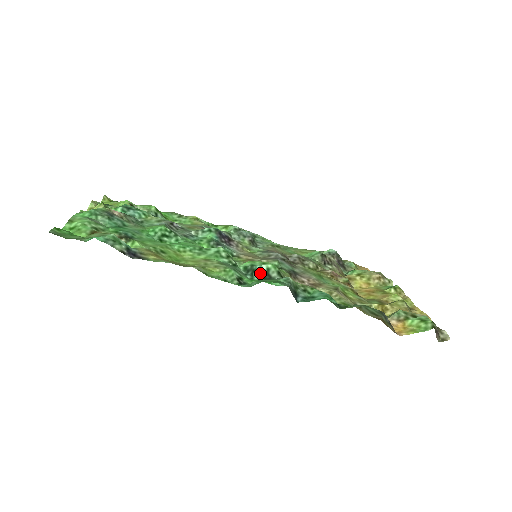
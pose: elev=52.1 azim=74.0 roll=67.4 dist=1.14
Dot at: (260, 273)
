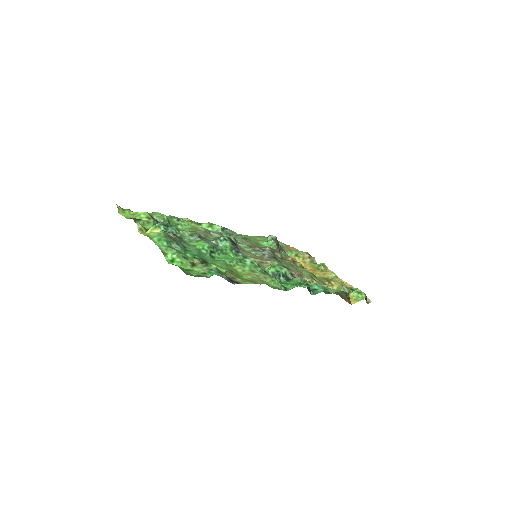
Dot at: (282, 276)
